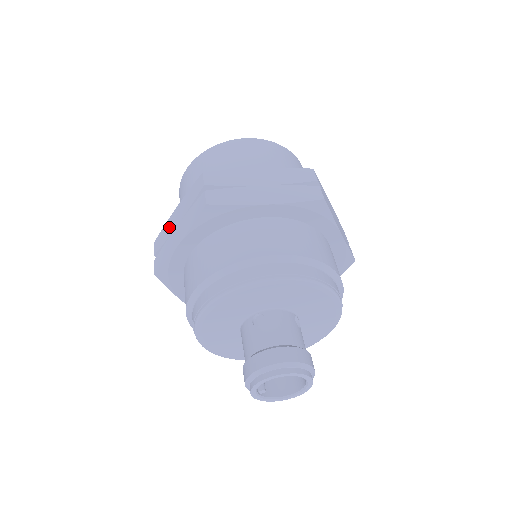
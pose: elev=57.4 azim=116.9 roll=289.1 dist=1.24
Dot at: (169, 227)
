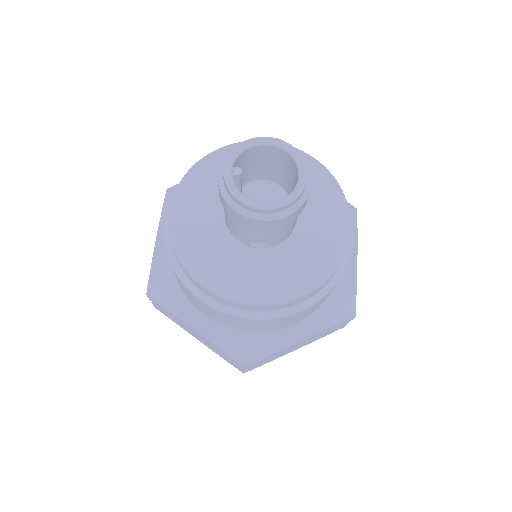
Dot at: occluded
